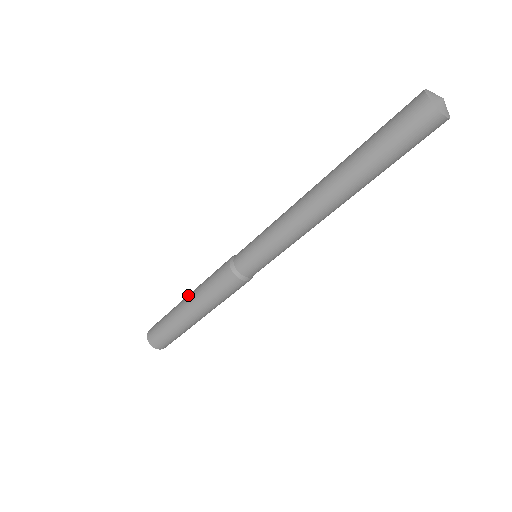
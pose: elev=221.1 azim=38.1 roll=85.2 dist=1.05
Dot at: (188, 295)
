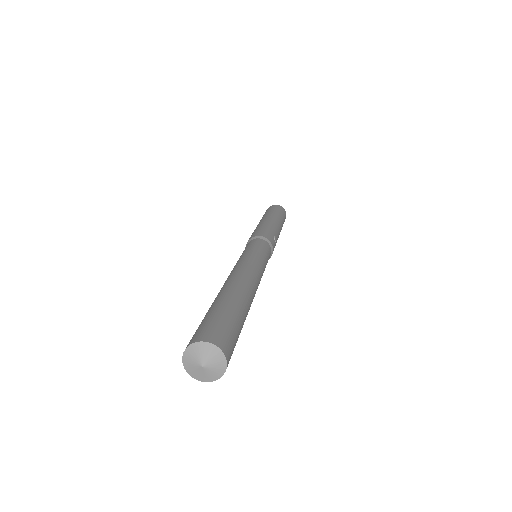
Dot at: occluded
